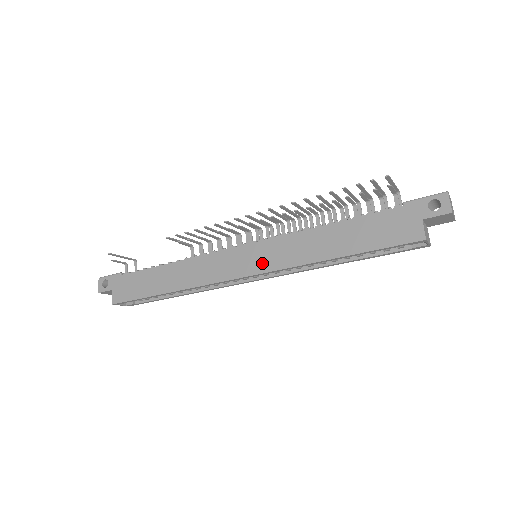
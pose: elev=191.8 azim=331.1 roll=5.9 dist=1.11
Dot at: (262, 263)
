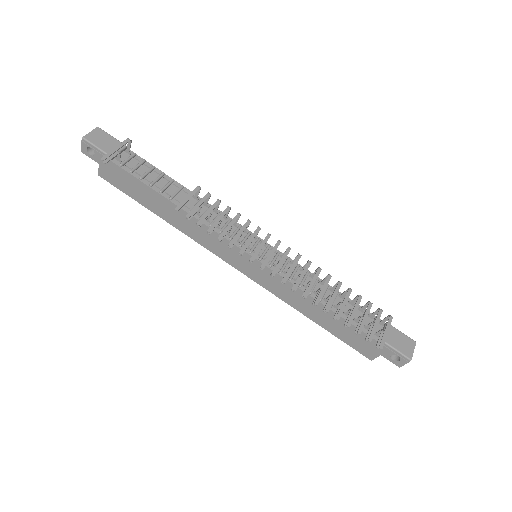
Dot at: (257, 276)
